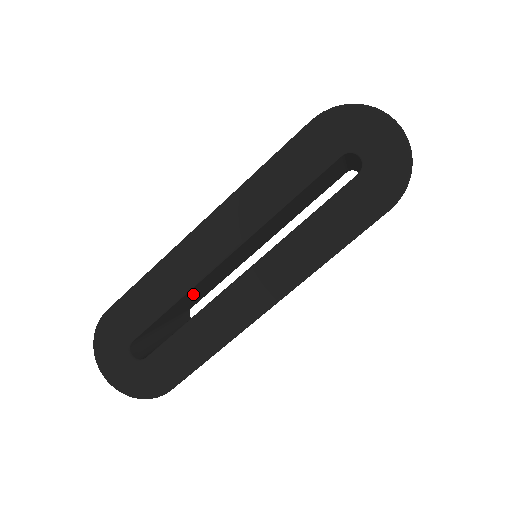
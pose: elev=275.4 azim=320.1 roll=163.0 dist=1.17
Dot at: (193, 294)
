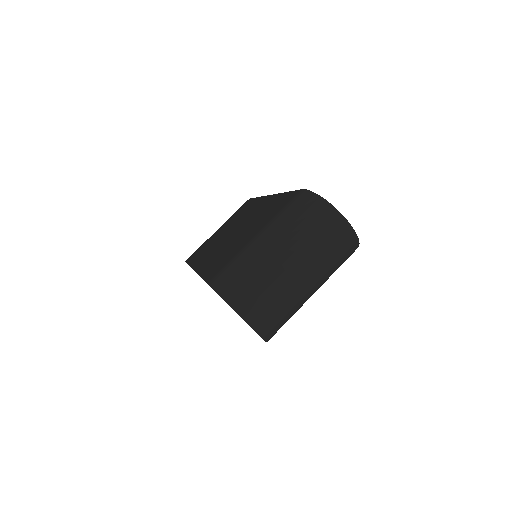
Dot at: occluded
